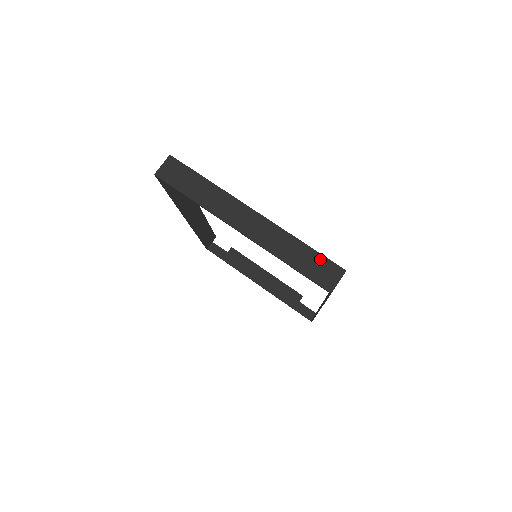
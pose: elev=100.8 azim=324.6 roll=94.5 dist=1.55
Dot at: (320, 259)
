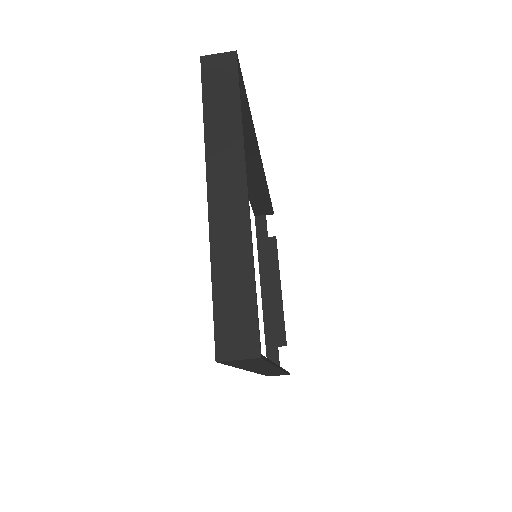
Dot at: (250, 312)
